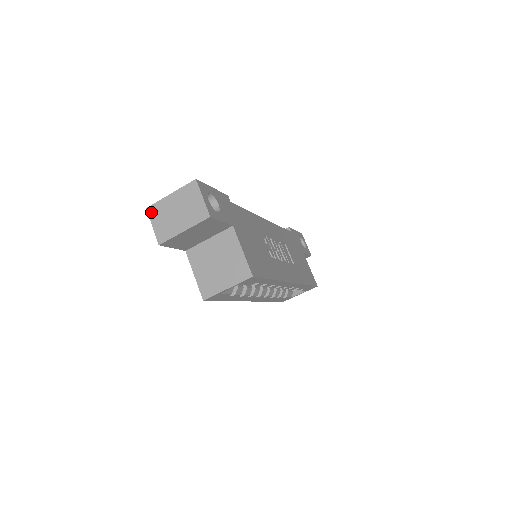
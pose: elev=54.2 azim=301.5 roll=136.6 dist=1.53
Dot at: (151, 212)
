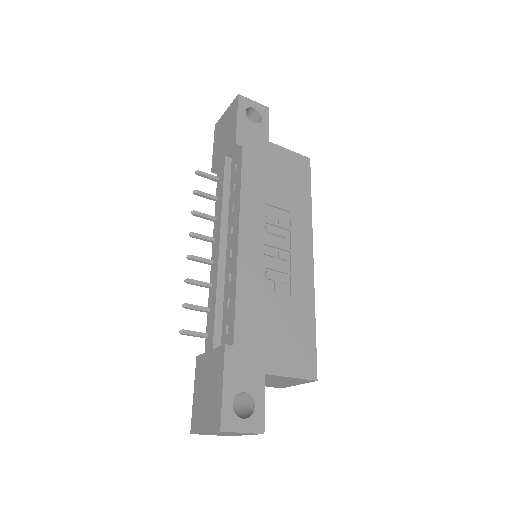
Dot at: occluded
